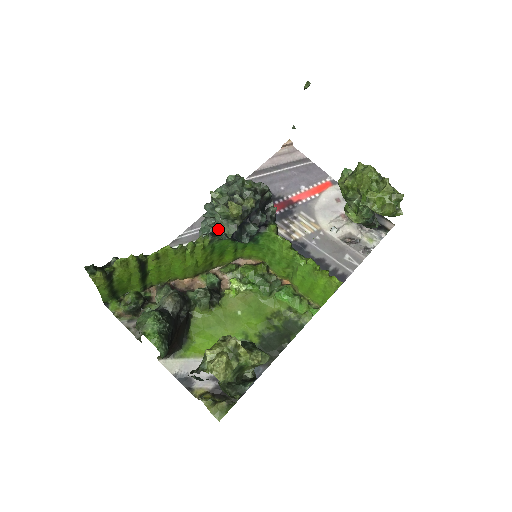
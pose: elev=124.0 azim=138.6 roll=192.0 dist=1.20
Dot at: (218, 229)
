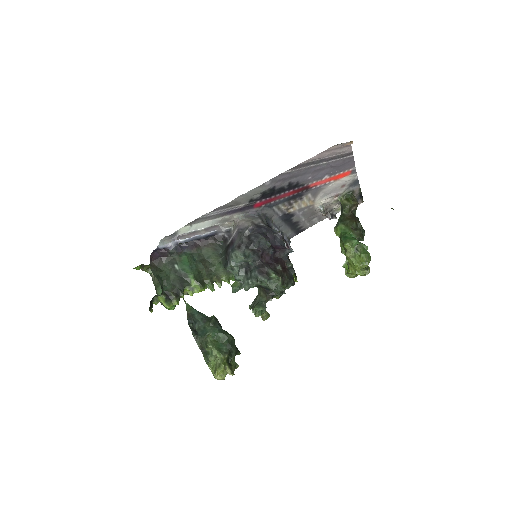
Dot at: occluded
